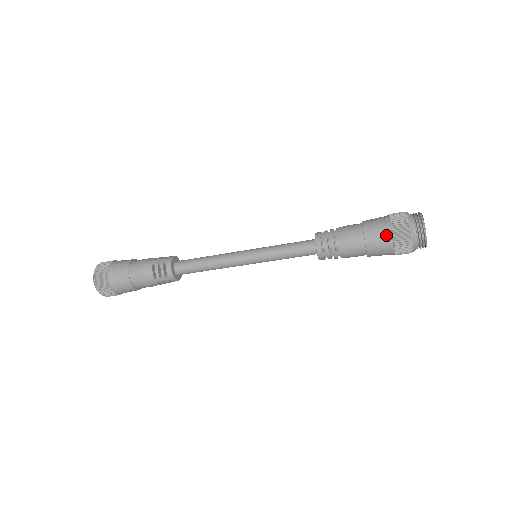
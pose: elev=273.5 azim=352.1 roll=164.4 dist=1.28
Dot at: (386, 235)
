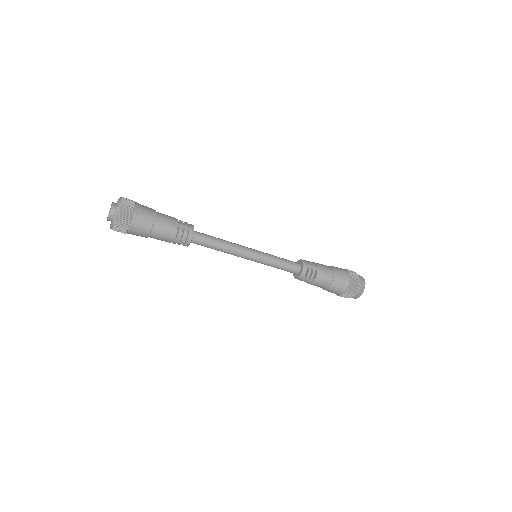
Dot at: (344, 286)
